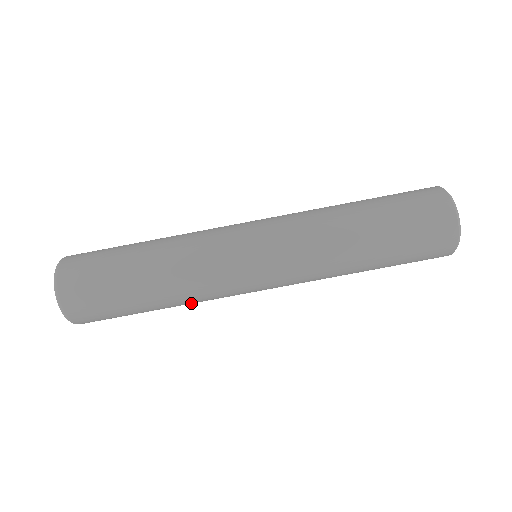
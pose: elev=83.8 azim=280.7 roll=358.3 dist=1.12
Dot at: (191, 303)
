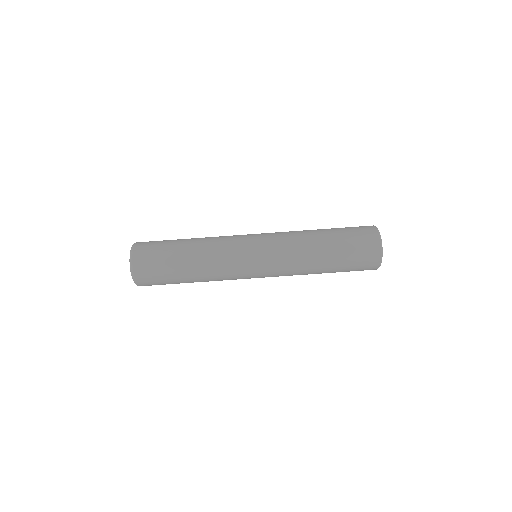
Dot at: (211, 279)
